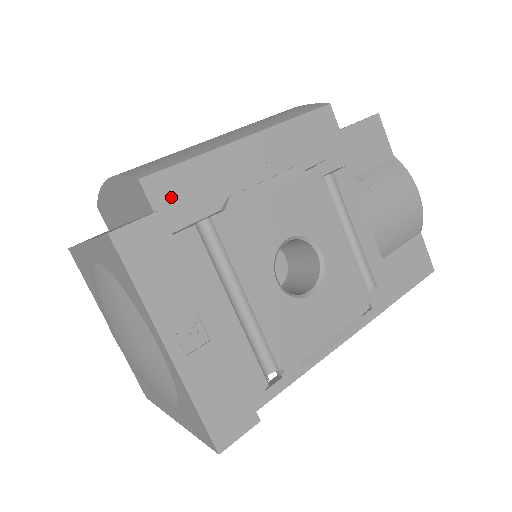
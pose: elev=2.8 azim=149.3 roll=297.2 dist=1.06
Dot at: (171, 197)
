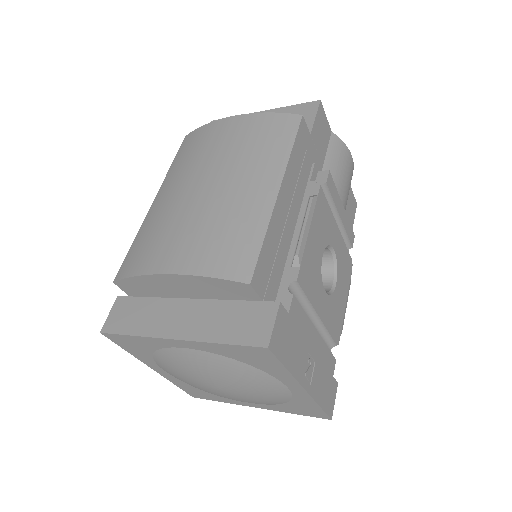
Dot at: (265, 280)
